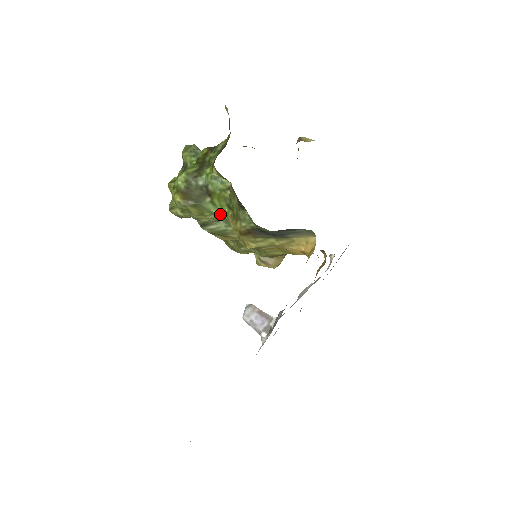
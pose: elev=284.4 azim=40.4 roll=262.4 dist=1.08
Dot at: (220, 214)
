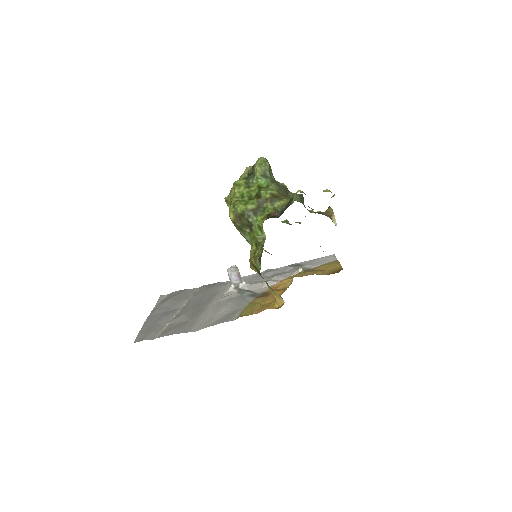
Dot at: (250, 238)
